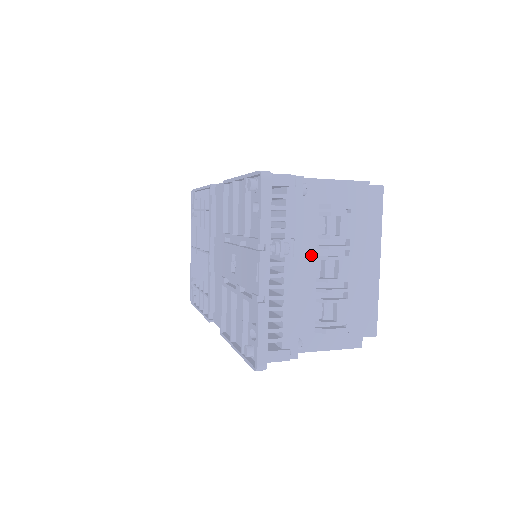
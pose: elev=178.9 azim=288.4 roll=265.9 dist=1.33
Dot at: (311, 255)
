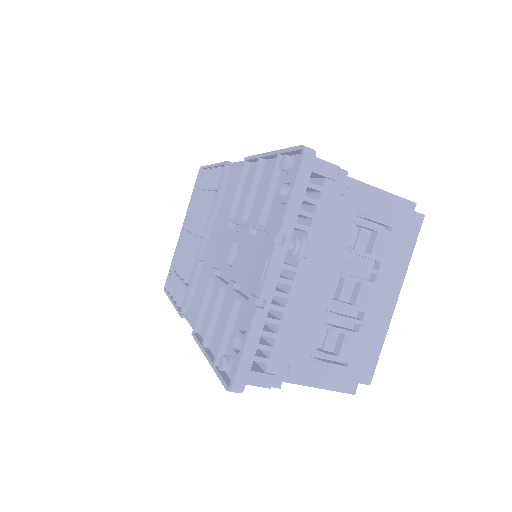
Dot at: (330, 268)
